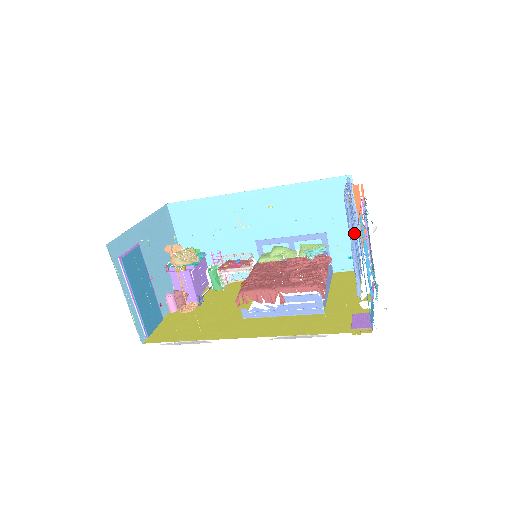
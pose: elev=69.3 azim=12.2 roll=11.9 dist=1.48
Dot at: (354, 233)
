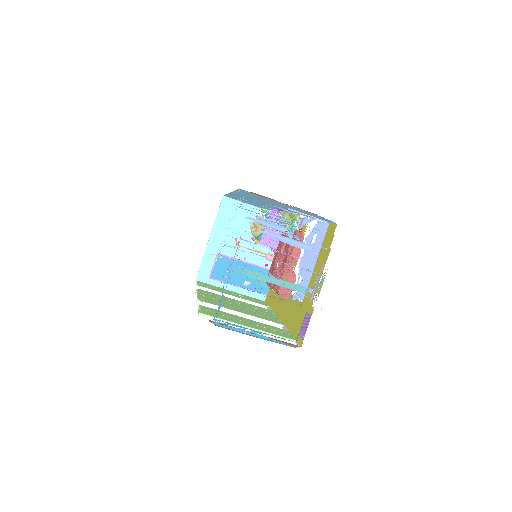
Dot at: occluded
